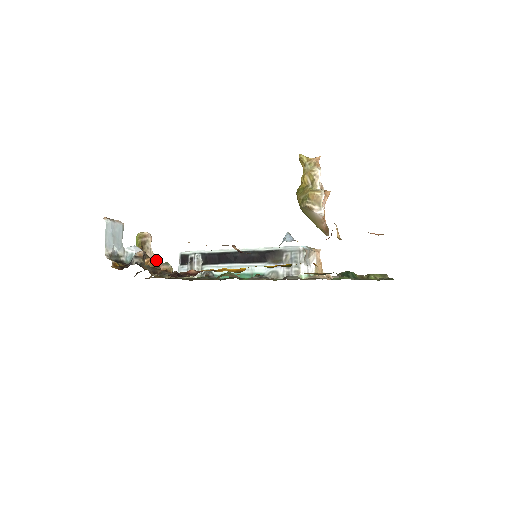
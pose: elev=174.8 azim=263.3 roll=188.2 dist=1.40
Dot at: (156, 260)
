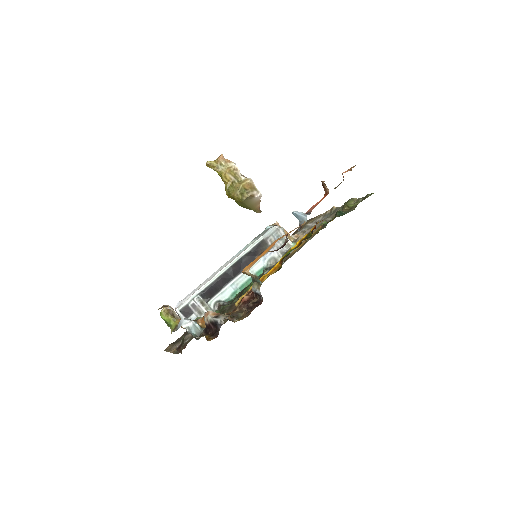
Dot at: occluded
